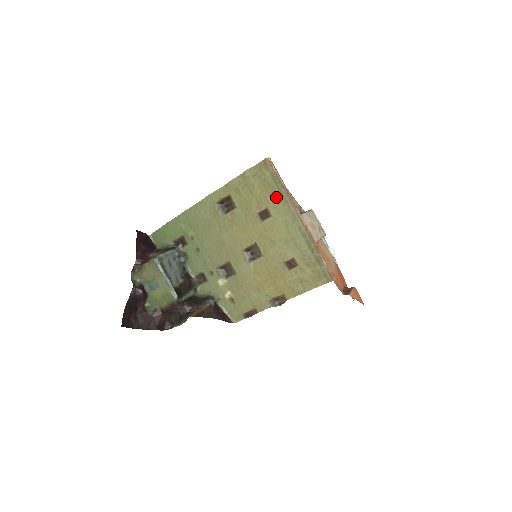
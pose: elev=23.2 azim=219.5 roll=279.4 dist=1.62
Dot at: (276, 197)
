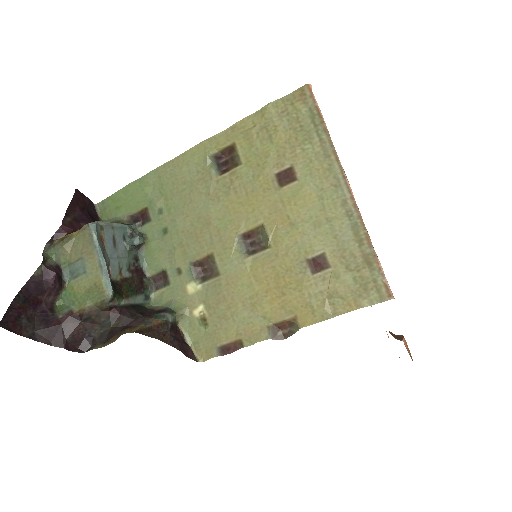
Dot at: (311, 148)
